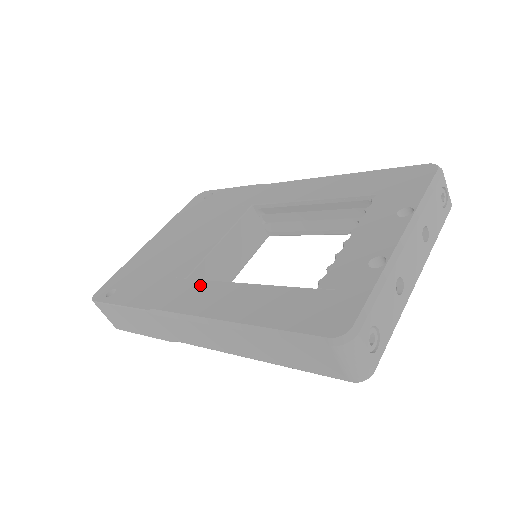
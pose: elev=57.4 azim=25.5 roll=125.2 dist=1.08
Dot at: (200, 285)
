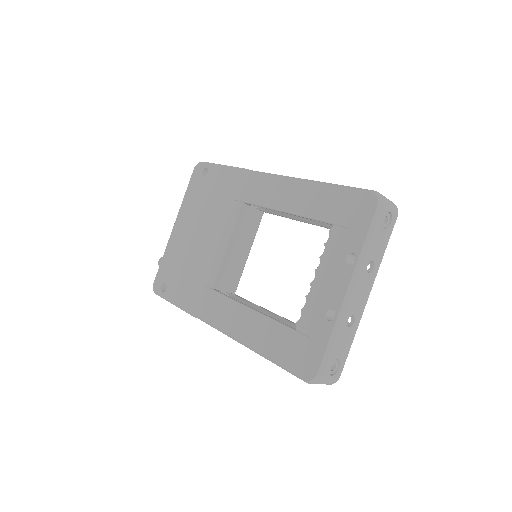
Dot at: (222, 301)
